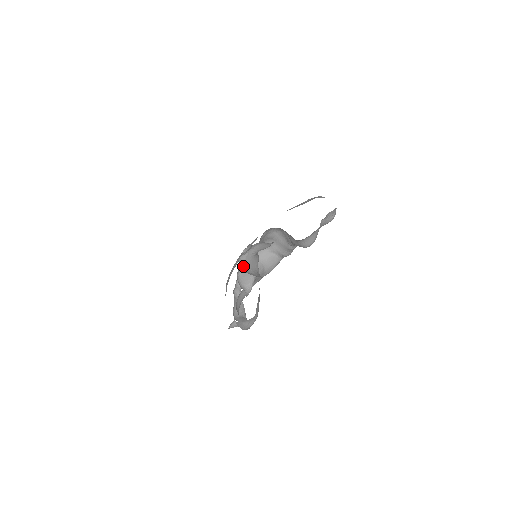
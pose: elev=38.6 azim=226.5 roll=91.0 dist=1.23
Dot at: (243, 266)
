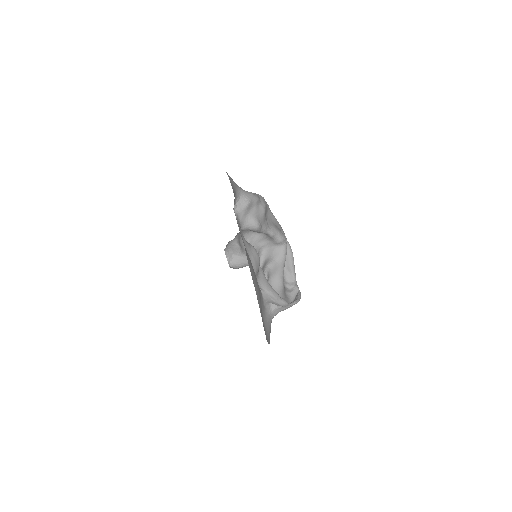
Dot at: (235, 267)
